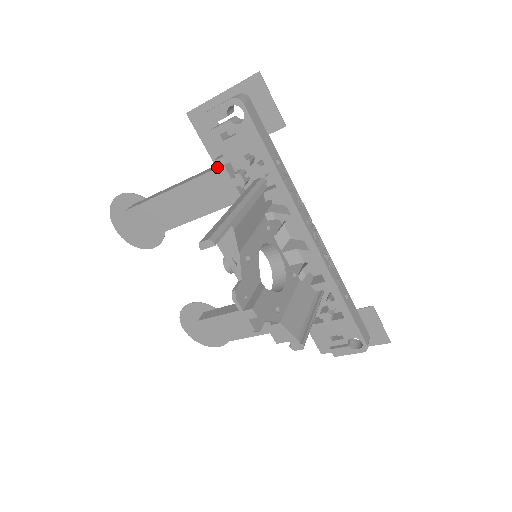
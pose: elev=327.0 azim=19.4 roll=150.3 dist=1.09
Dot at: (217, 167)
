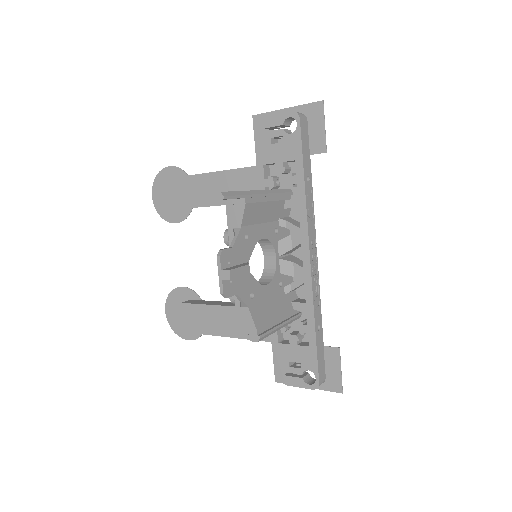
Dot at: (257, 165)
